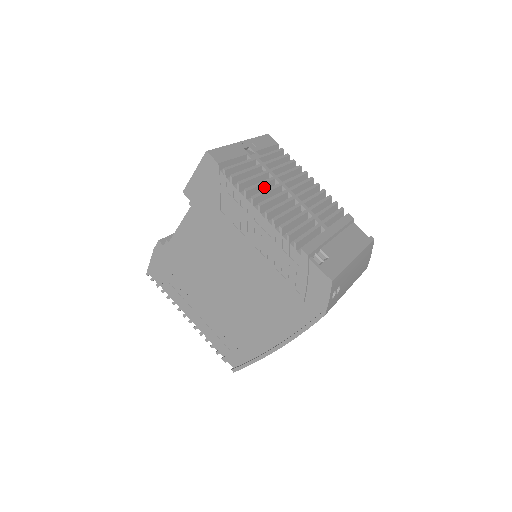
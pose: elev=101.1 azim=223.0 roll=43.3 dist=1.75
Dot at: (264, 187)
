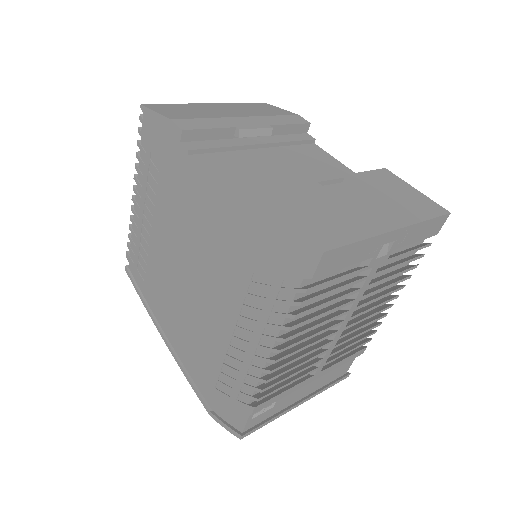
Dot at: occluded
